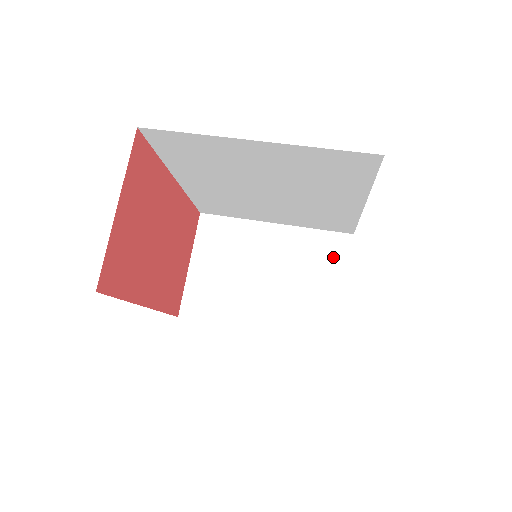
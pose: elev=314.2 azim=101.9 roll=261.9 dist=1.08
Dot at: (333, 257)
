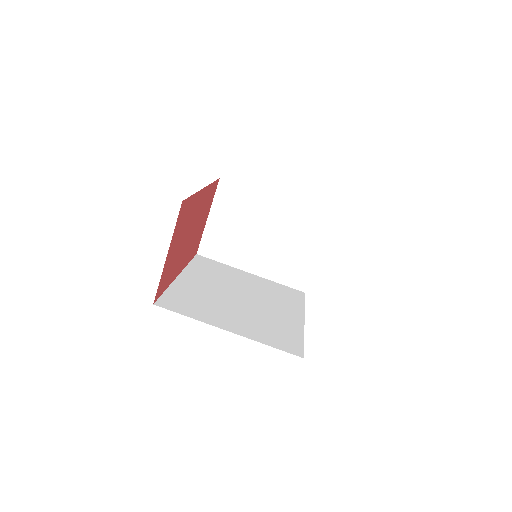
Dot at: (315, 233)
